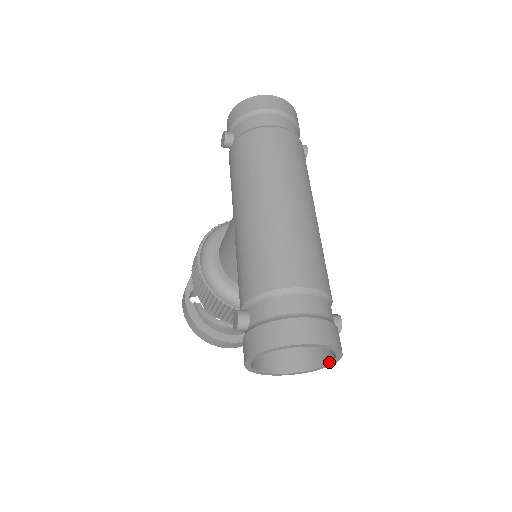
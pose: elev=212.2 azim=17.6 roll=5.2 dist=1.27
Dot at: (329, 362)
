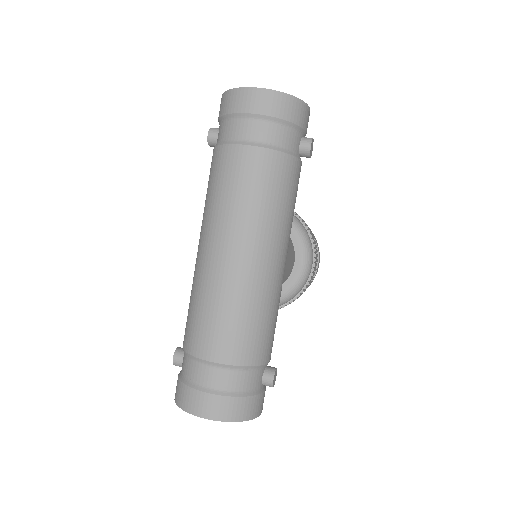
Dot at: occluded
